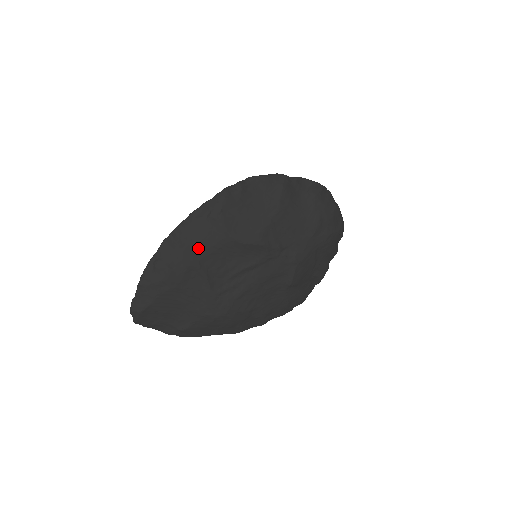
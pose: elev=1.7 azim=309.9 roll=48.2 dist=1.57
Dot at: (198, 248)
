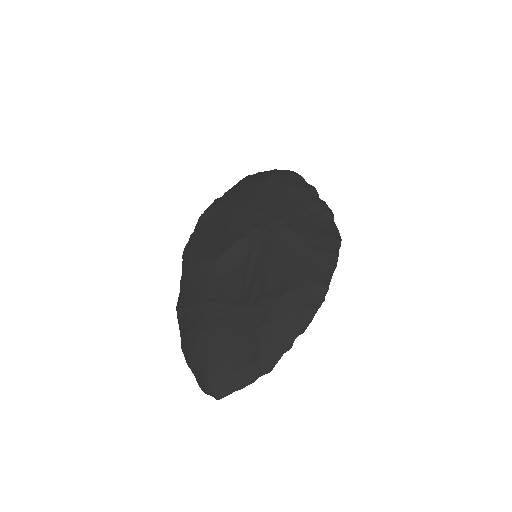
Dot at: (200, 293)
